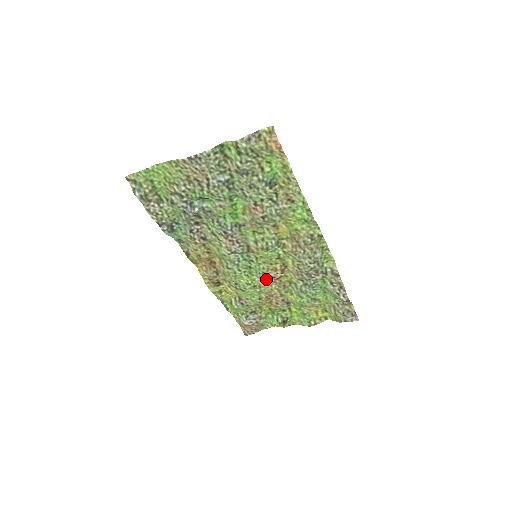
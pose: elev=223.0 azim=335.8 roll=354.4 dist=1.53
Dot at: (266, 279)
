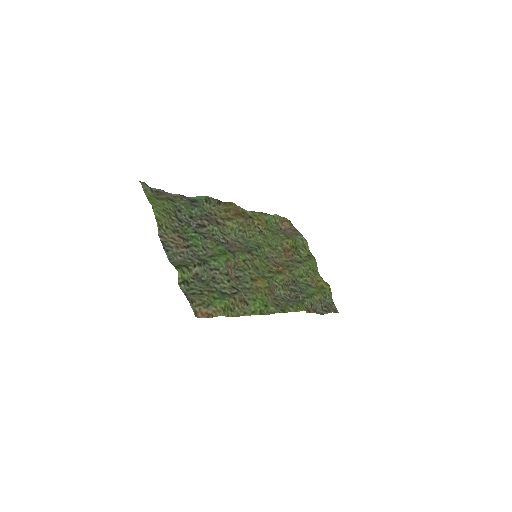
Dot at: (271, 258)
